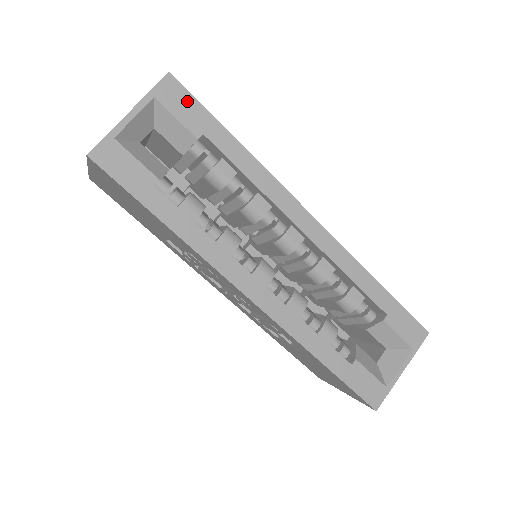
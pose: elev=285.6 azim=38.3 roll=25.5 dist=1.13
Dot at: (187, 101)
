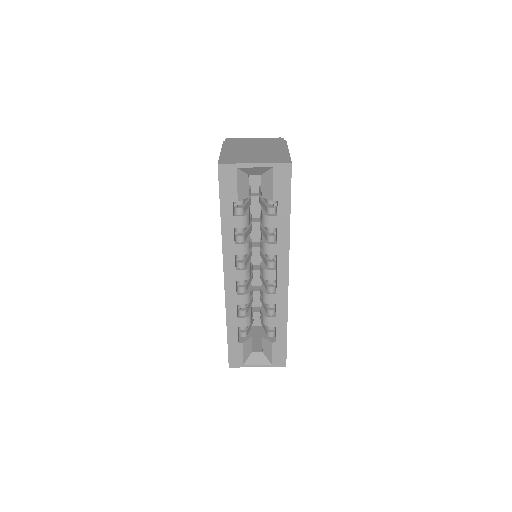
Dot at: (286, 182)
